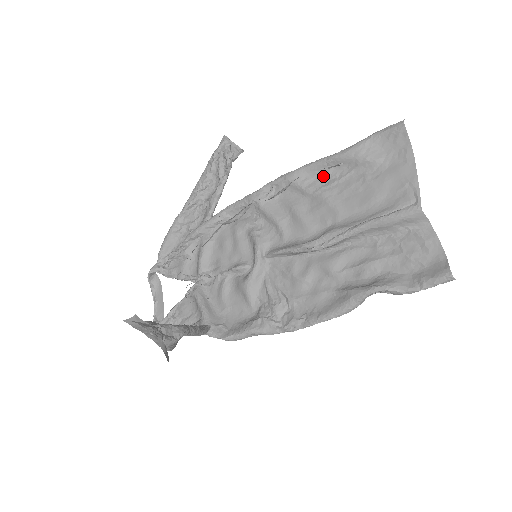
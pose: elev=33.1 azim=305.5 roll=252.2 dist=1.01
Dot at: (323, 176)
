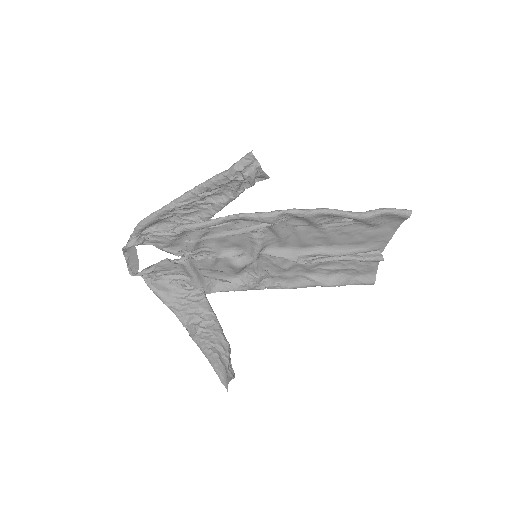
Dot at: (334, 219)
